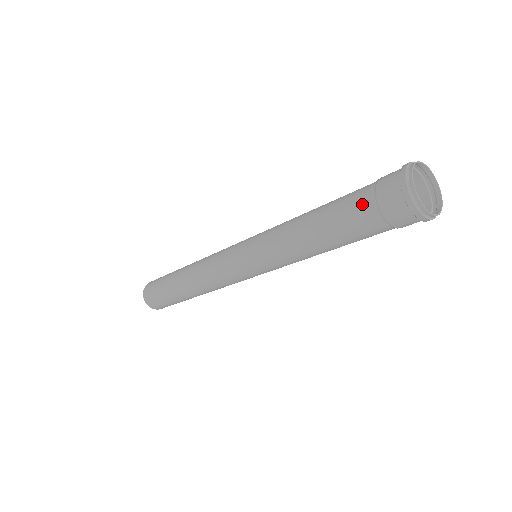
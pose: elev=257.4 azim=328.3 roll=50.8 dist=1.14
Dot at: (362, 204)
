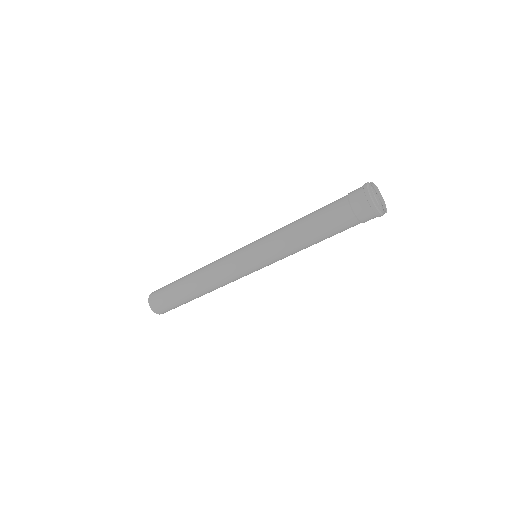
Dot at: (345, 218)
